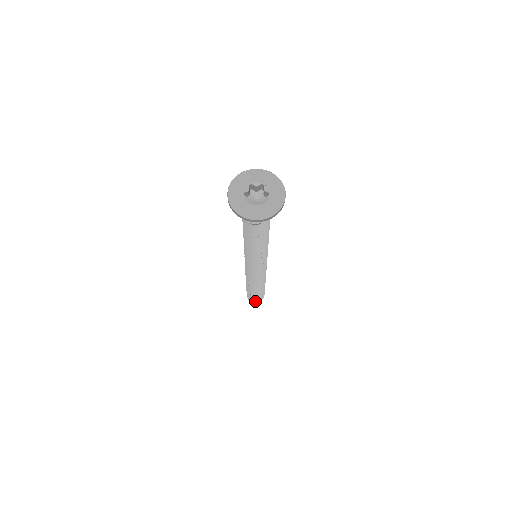
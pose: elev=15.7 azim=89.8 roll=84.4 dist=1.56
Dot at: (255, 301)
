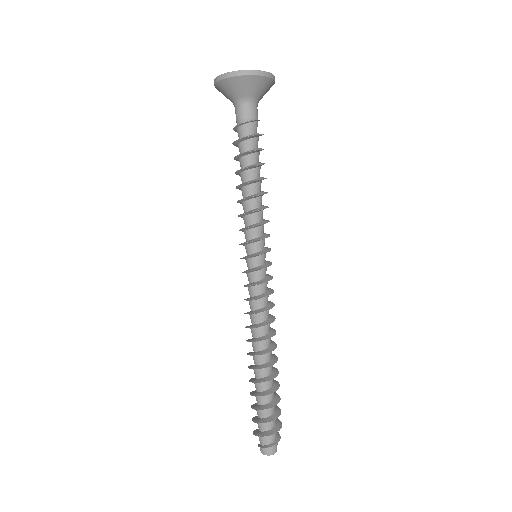
Dot at: (265, 434)
